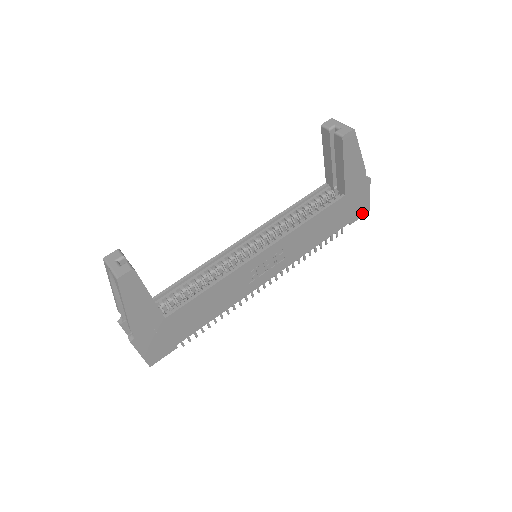
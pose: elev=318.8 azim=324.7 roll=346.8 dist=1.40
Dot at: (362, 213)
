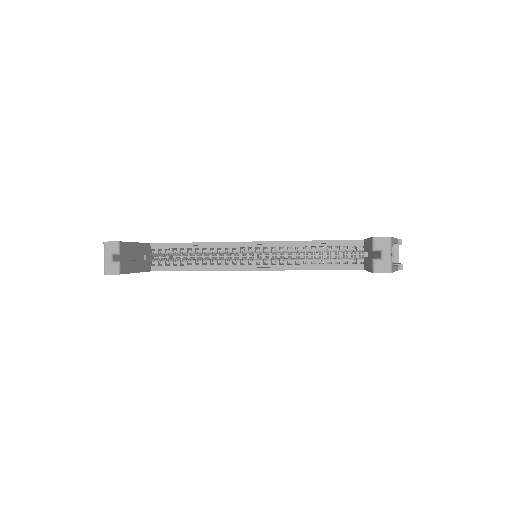
Dot at: occluded
